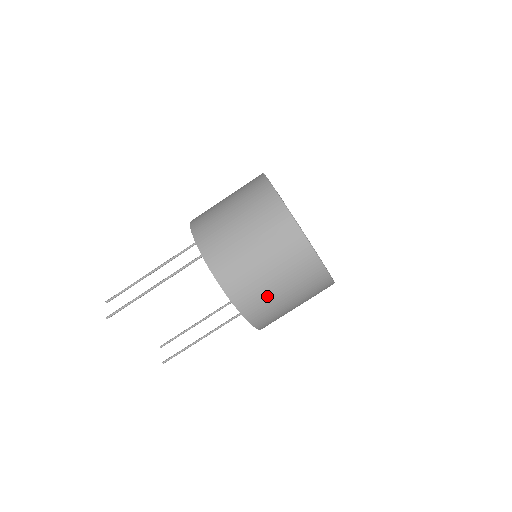
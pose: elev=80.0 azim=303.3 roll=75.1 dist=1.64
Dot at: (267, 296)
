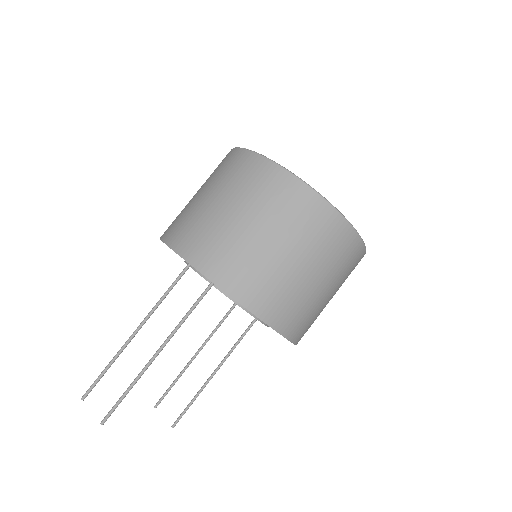
Dot at: (314, 307)
